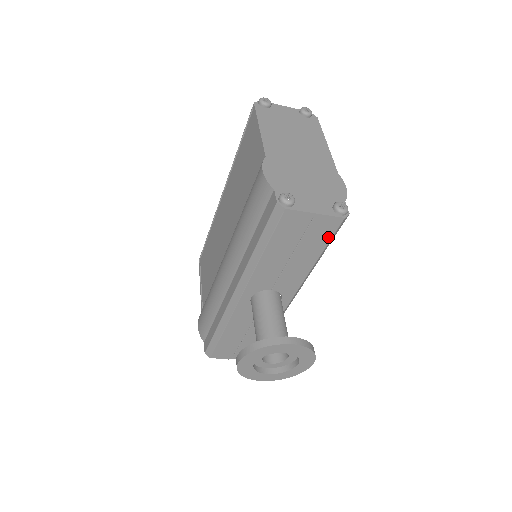
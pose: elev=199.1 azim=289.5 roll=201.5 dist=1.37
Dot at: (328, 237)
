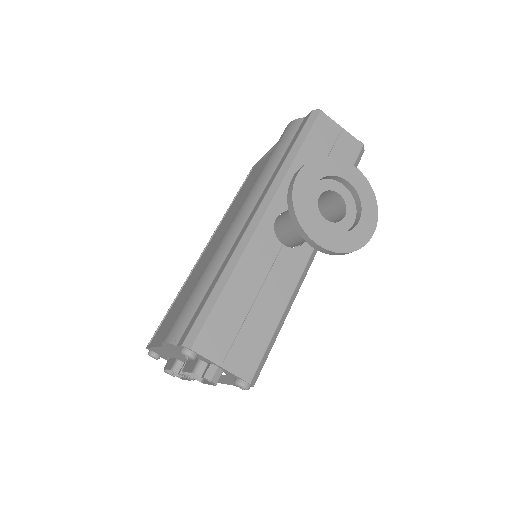
Dot at: (352, 161)
